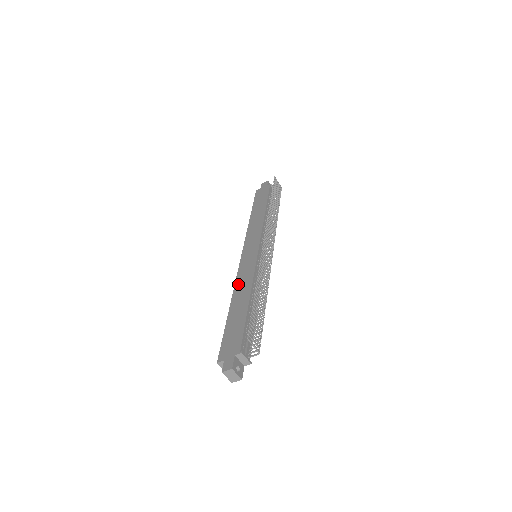
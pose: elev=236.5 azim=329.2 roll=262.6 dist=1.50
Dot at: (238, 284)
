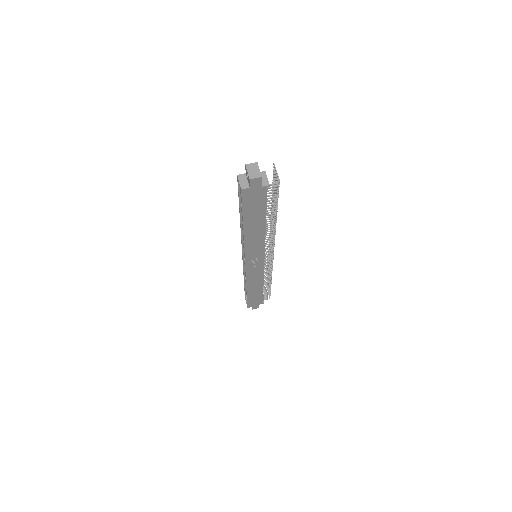
Dot at: occluded
